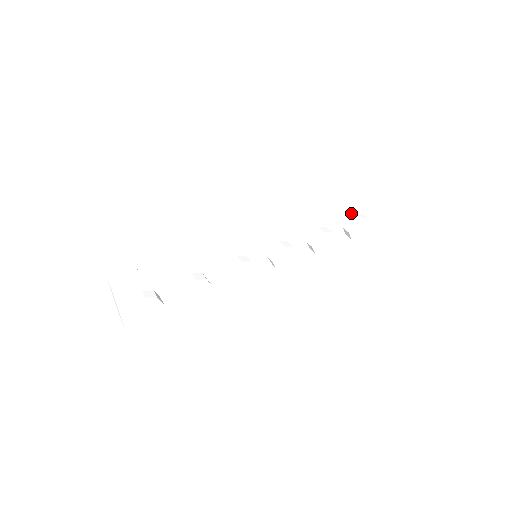
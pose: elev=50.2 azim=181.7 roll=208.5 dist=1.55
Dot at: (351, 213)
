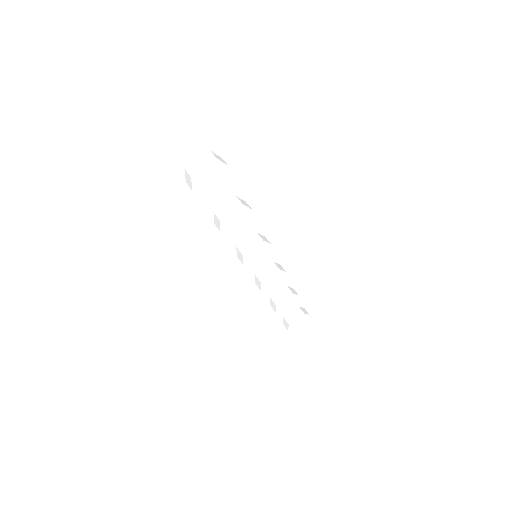
Dot at: (304, 305)
